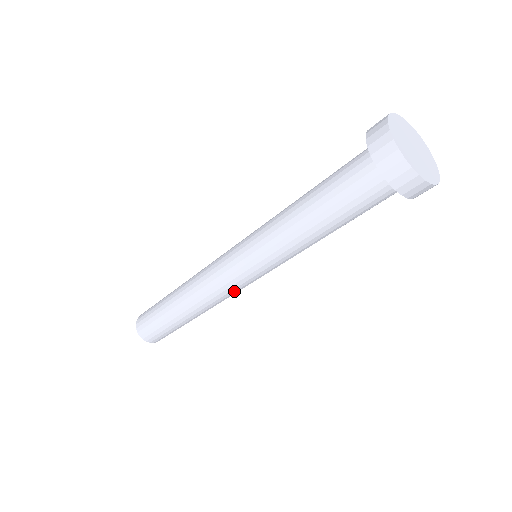
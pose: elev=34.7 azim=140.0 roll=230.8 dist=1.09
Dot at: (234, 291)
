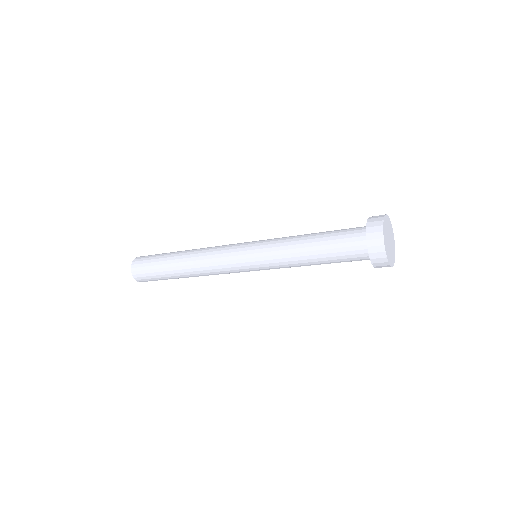
Dot at: occluded
